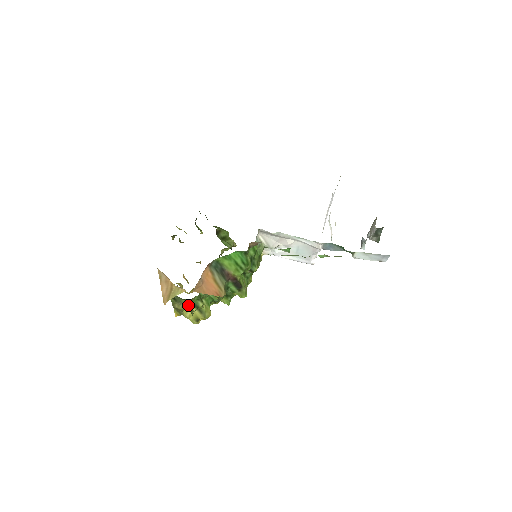
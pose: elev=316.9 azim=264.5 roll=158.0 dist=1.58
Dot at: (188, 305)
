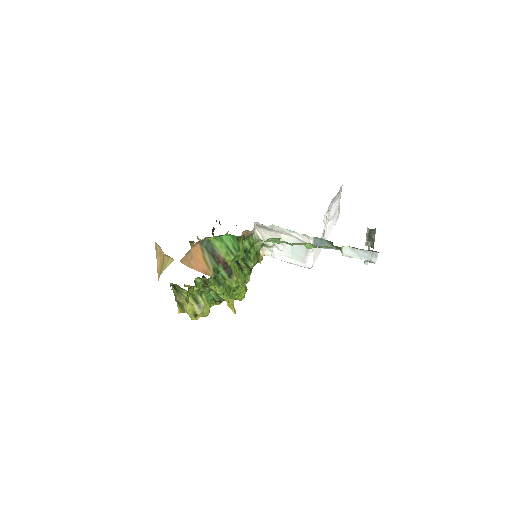
Dot at: occluded
